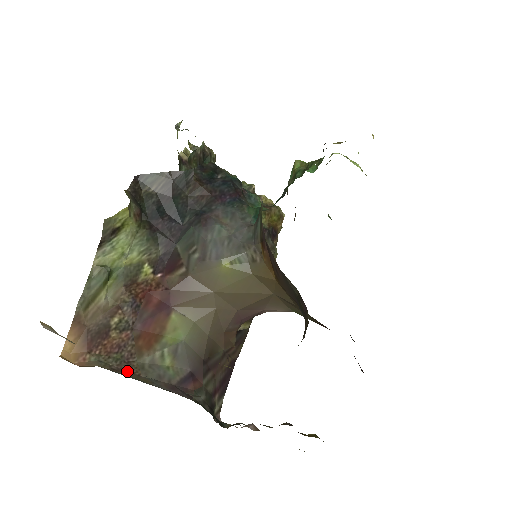
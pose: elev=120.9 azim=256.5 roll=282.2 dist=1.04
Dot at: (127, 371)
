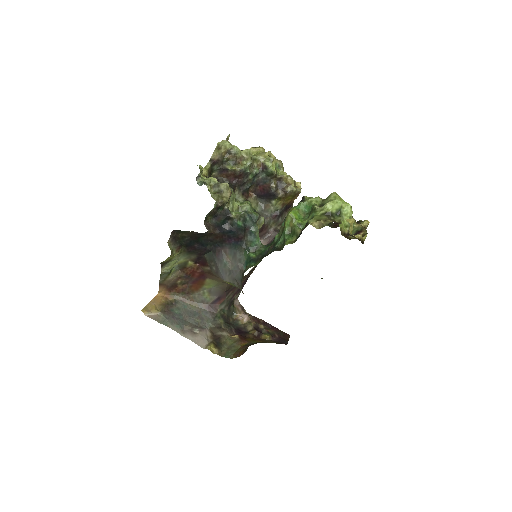
Dot at: (187, 300)
